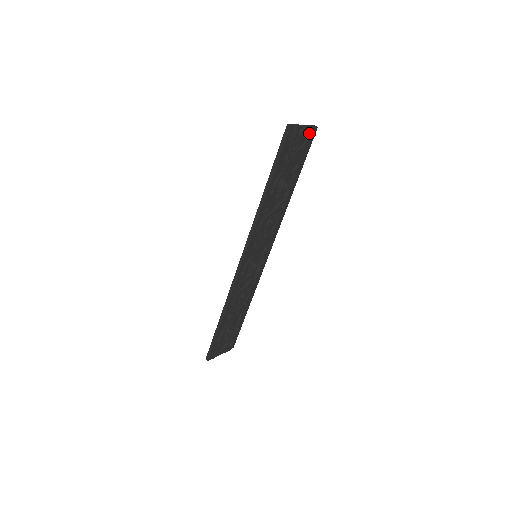
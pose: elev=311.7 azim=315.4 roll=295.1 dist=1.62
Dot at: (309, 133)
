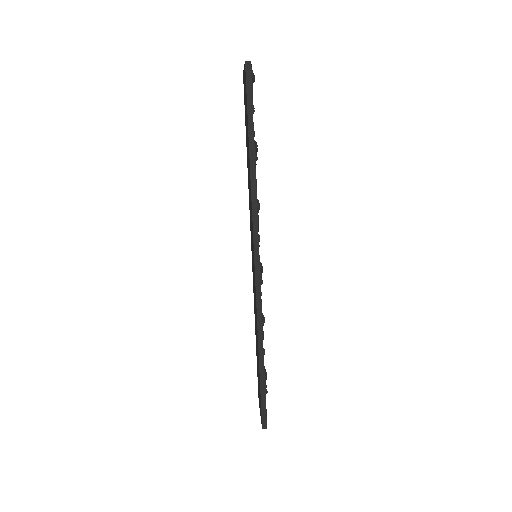
Dot at: occluded
